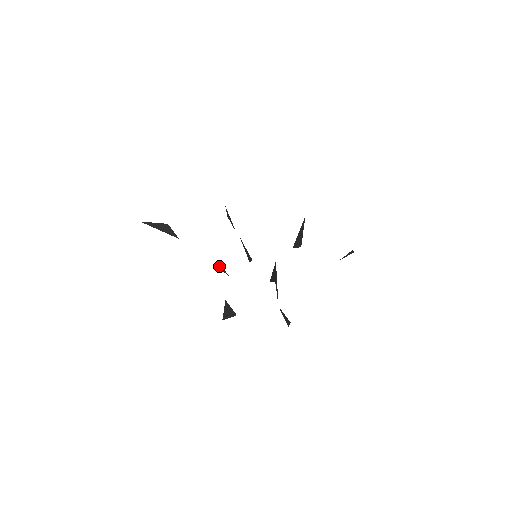
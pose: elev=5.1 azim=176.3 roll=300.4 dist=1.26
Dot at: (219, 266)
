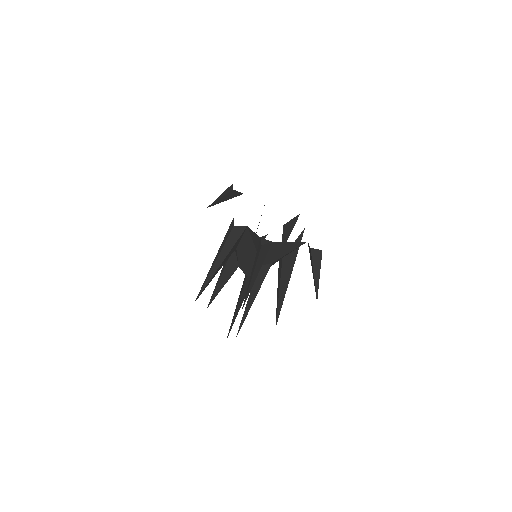
Dot at: (226, 261)
